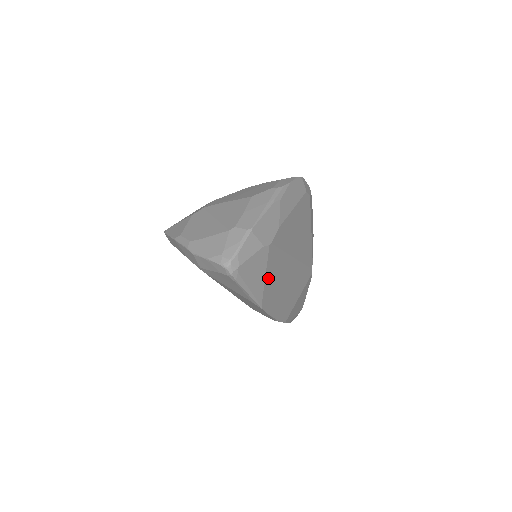
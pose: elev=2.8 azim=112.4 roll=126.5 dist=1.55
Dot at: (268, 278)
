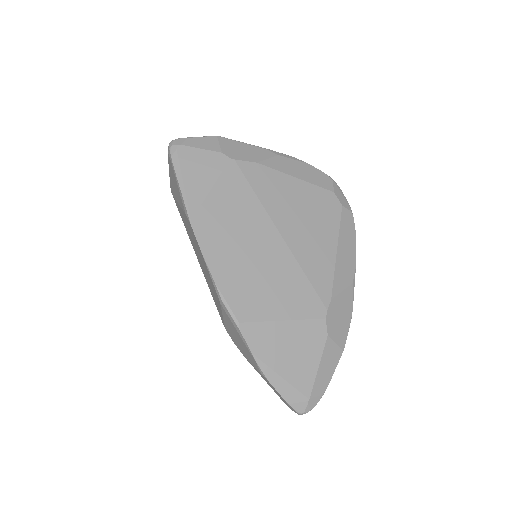
Dot at: (217, 198)
